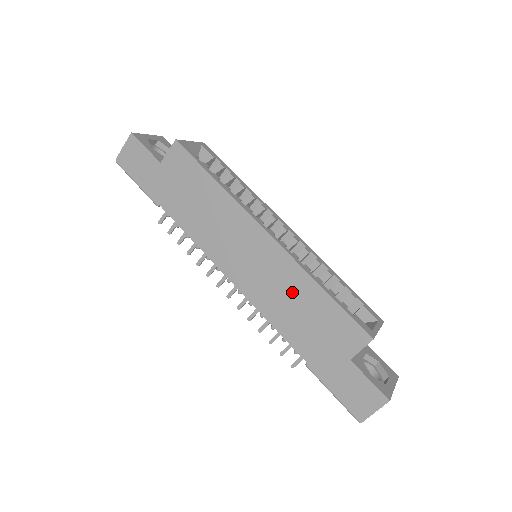
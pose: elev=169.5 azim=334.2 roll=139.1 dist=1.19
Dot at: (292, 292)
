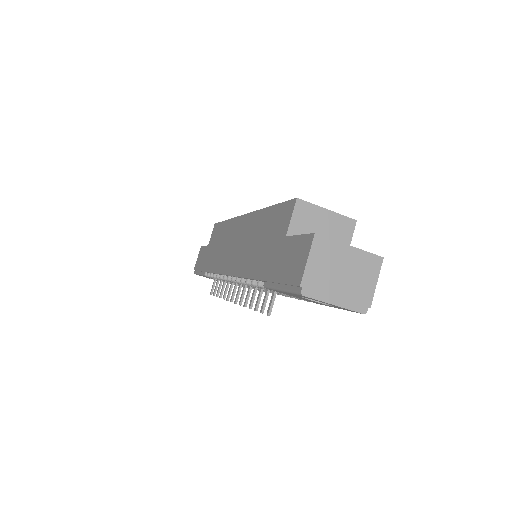
Dot at: (254, 235)
